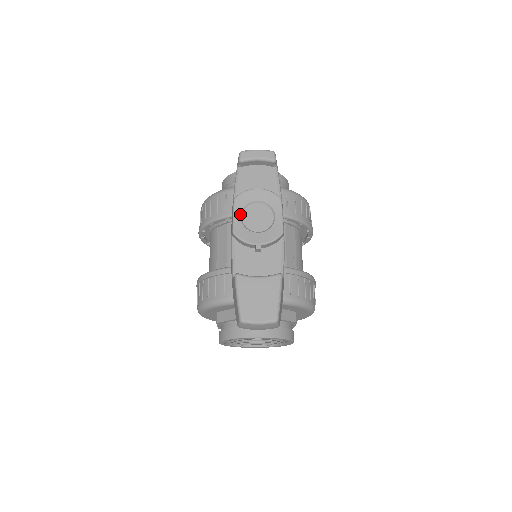
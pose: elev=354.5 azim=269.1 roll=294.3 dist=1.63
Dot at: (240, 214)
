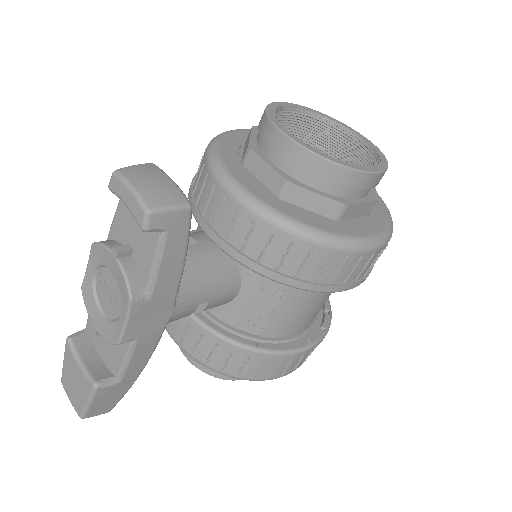
Dot at: (93, 270)
